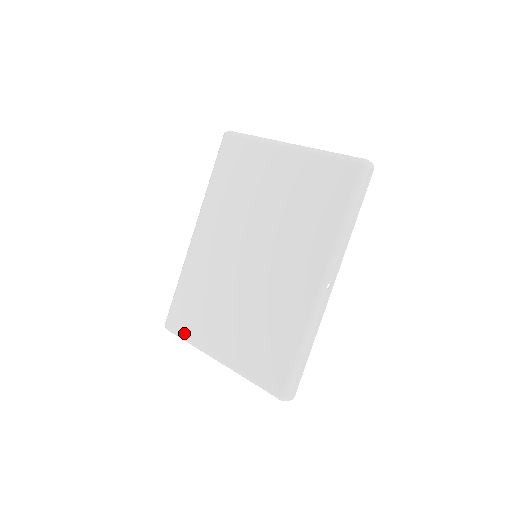
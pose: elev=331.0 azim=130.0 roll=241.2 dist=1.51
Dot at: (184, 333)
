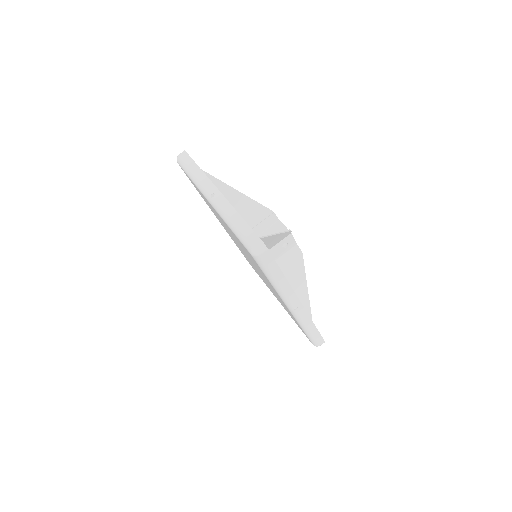
Dot at: occluded
